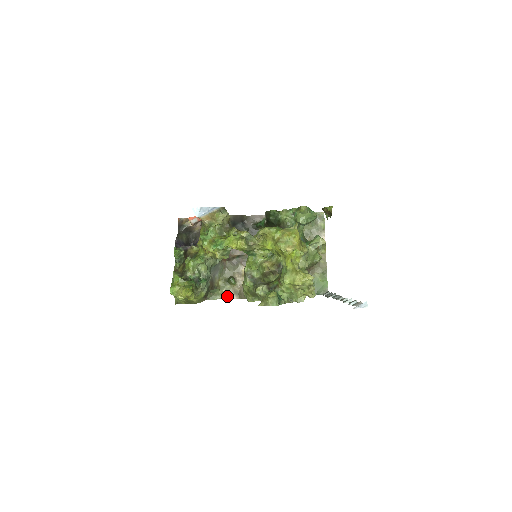
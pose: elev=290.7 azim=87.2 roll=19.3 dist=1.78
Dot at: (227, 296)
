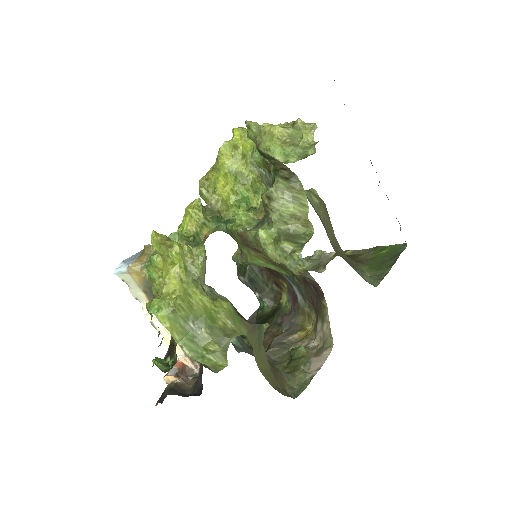
Dot at: (316, 366)
